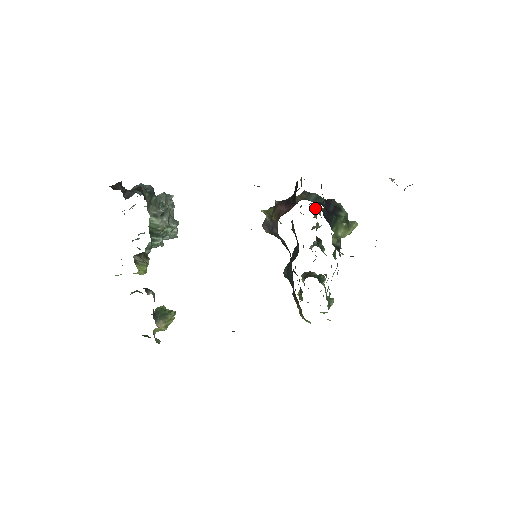
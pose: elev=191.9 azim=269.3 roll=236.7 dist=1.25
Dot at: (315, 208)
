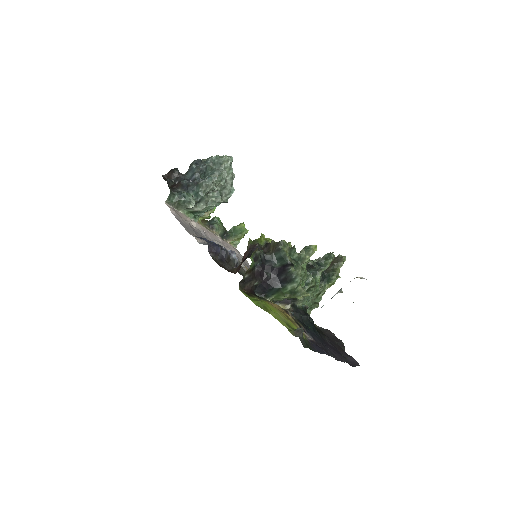
Dot at: occluded
